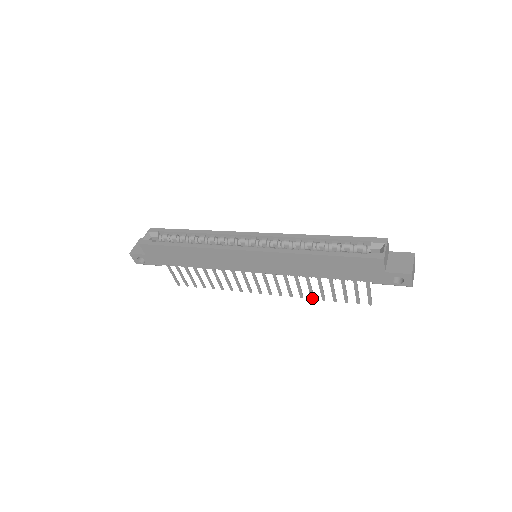
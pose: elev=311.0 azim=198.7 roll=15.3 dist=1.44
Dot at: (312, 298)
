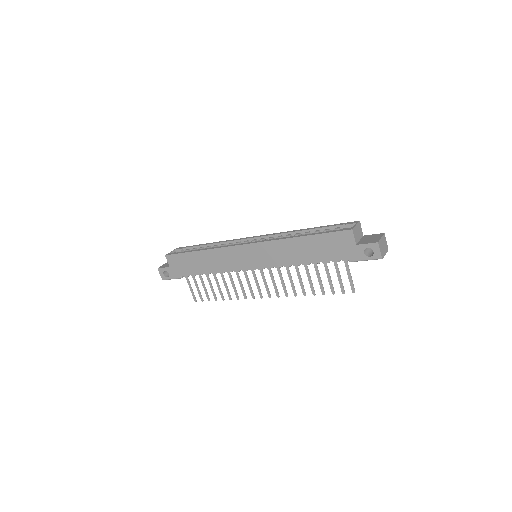
Dot at: (304, 294)
